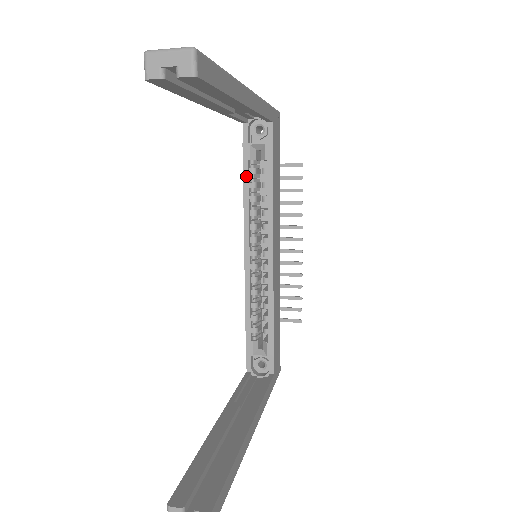
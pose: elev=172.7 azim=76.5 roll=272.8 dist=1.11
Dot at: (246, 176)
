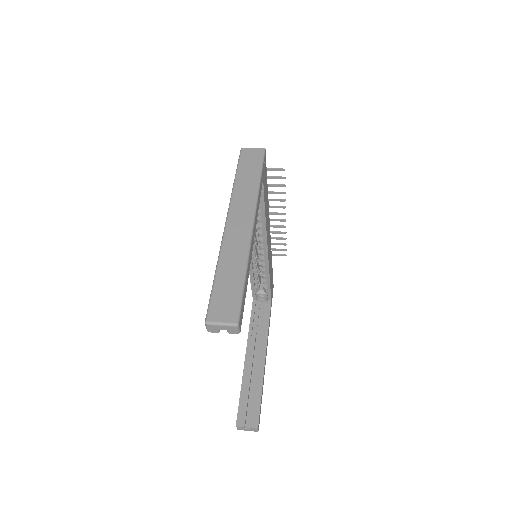
Dot at: occluded
